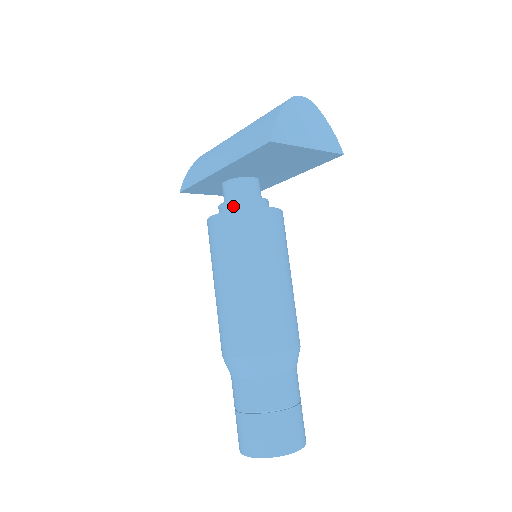
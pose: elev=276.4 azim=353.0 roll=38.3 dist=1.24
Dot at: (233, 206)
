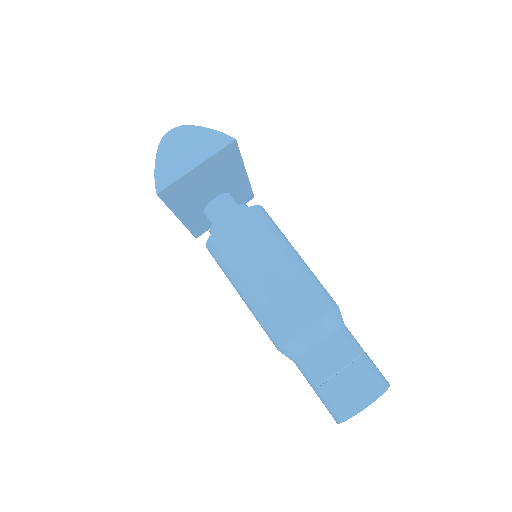
Dot at: occluded
